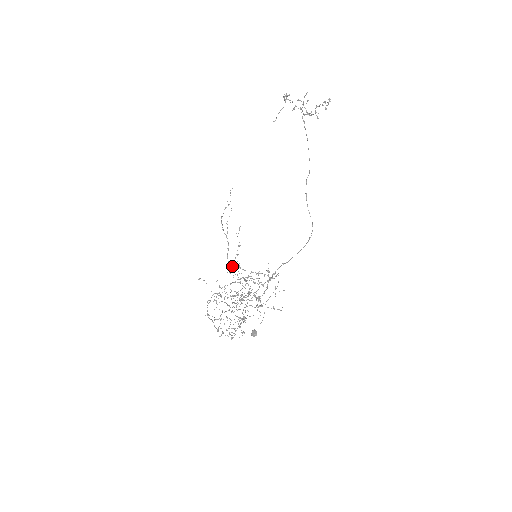
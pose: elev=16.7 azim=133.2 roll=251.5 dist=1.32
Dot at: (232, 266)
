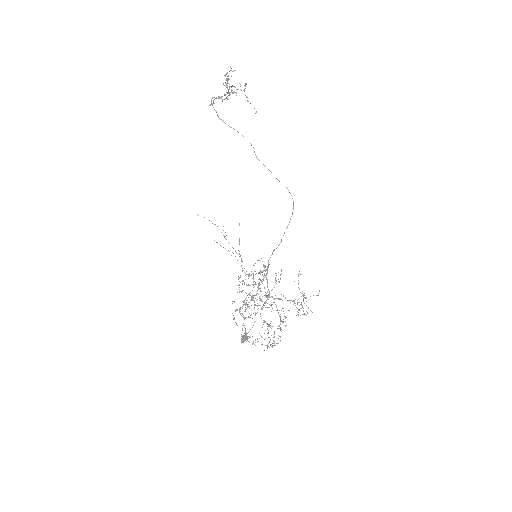
Dot at: (238, 278)
